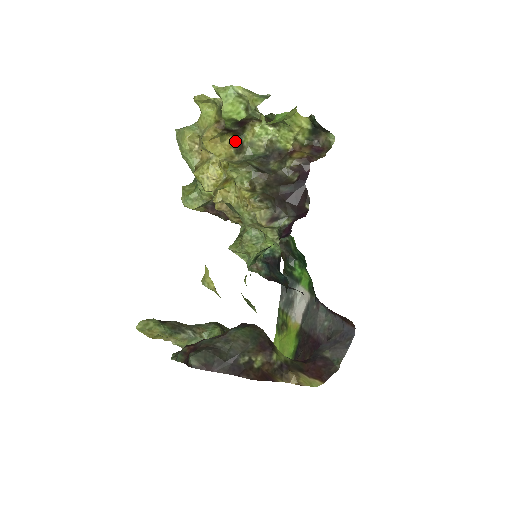
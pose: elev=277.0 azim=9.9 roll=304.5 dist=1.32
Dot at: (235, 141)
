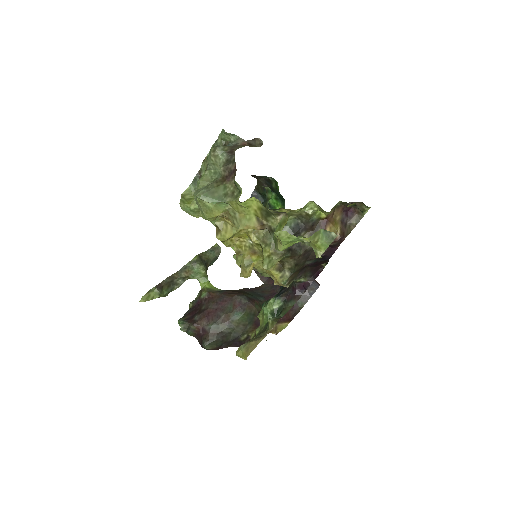
Dot at: (267, 208)
